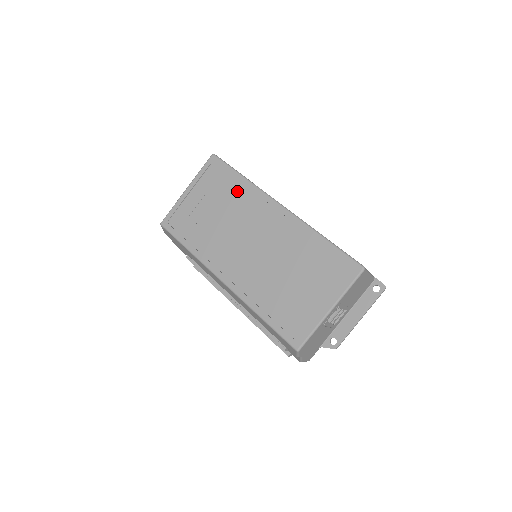
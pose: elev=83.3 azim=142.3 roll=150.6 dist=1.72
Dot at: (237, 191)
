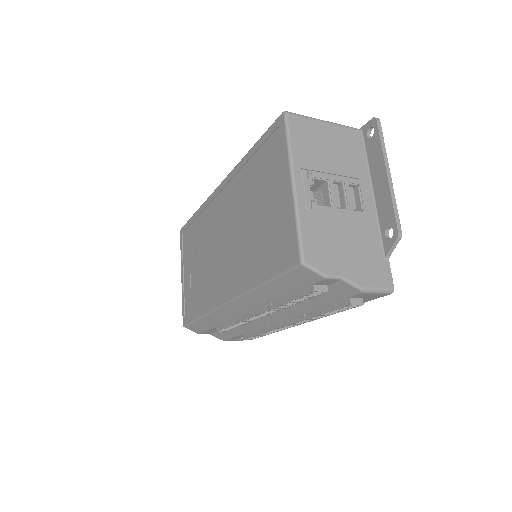
Dot at: (199, 226)
